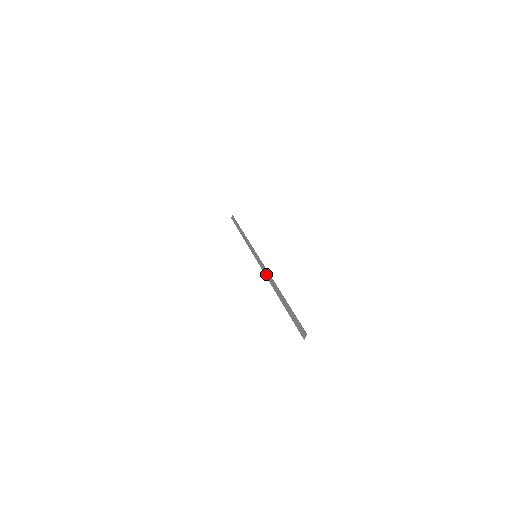
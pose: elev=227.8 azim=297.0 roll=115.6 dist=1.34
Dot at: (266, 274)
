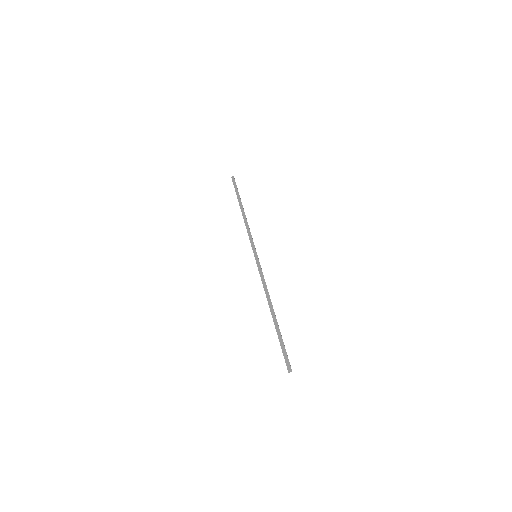
Dot at: (264, 286)
